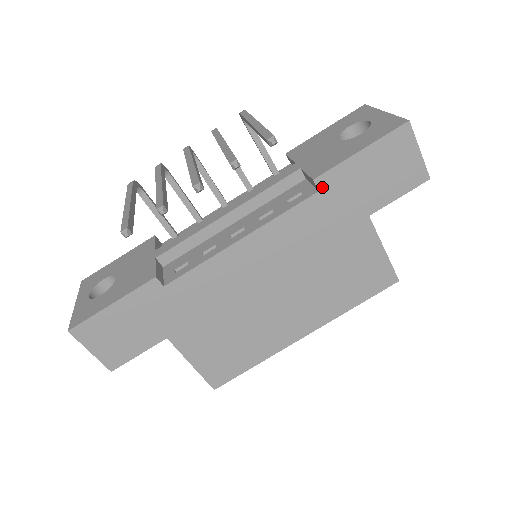
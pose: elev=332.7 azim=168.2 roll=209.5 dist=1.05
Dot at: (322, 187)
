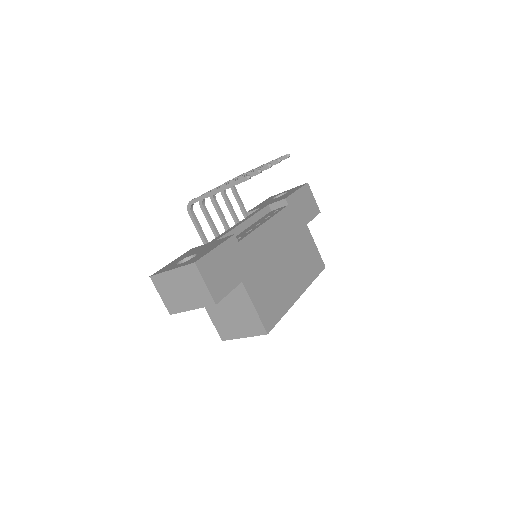
Dot at: (289, 203)
